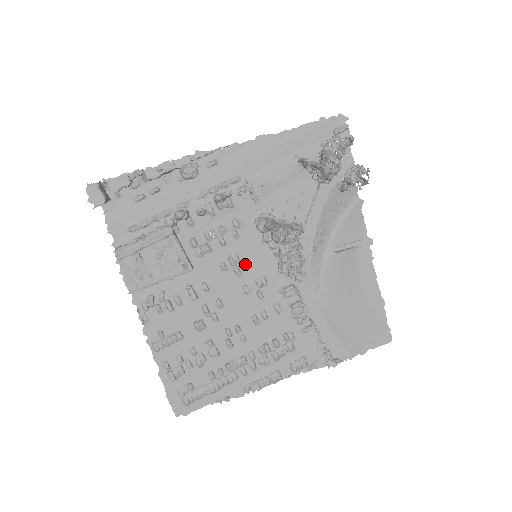
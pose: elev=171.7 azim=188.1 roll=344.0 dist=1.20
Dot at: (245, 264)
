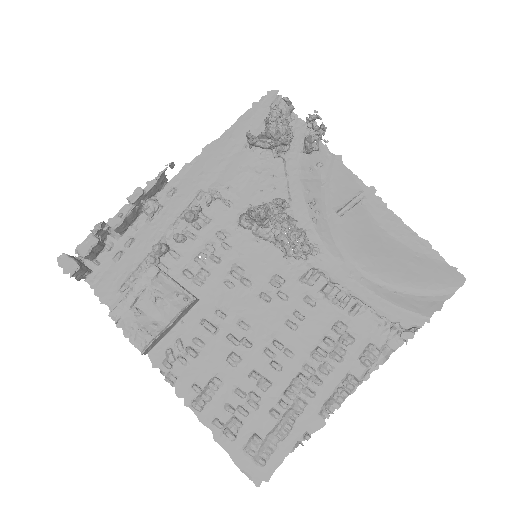
Dot at: (251, 272)
